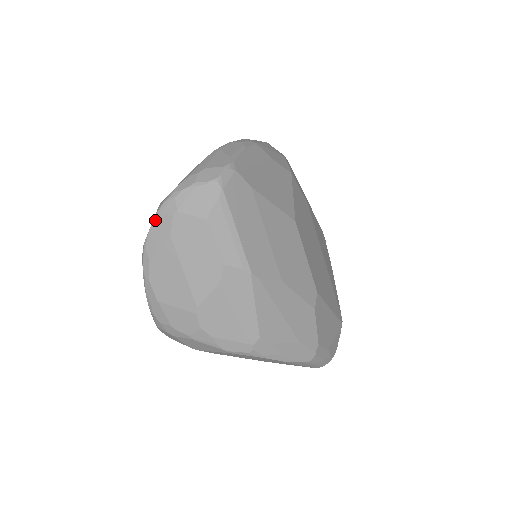
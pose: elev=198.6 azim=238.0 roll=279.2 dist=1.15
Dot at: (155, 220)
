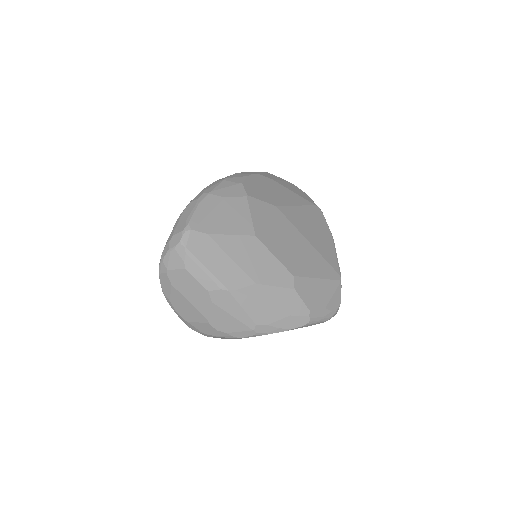
Dot at: (160, 277)
